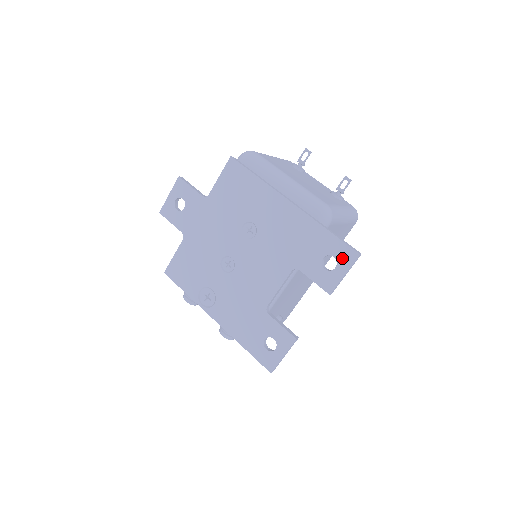
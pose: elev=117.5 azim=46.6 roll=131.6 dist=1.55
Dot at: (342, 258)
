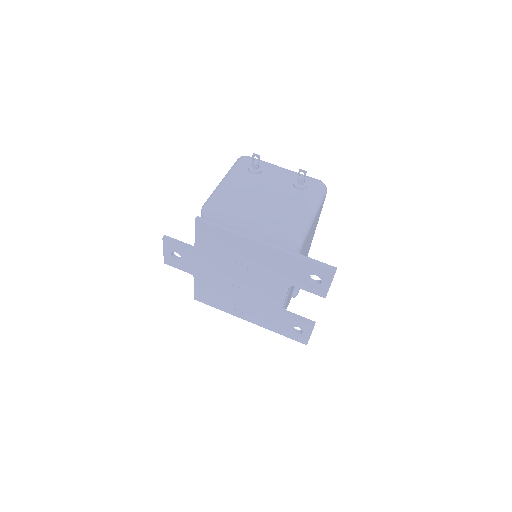
Dot at: (323, 275)
